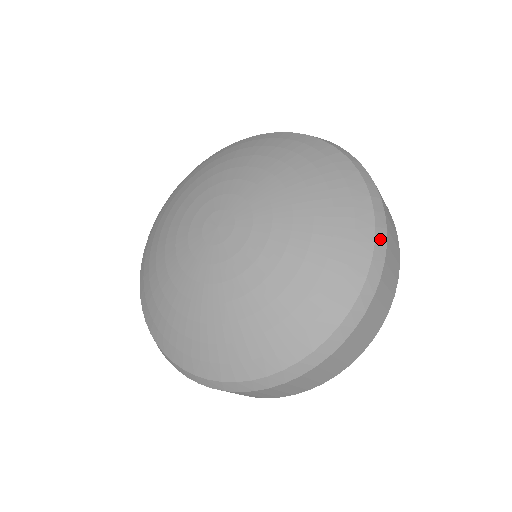
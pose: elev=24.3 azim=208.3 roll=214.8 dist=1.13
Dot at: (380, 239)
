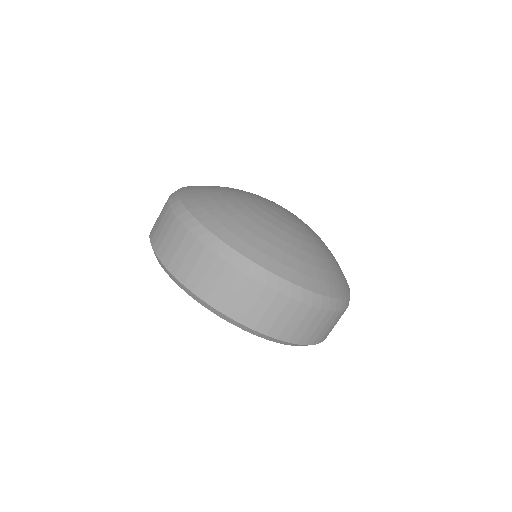
Dot at: (324, 301)
